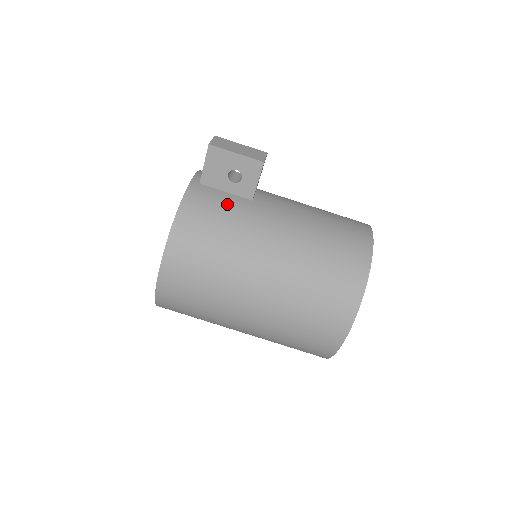
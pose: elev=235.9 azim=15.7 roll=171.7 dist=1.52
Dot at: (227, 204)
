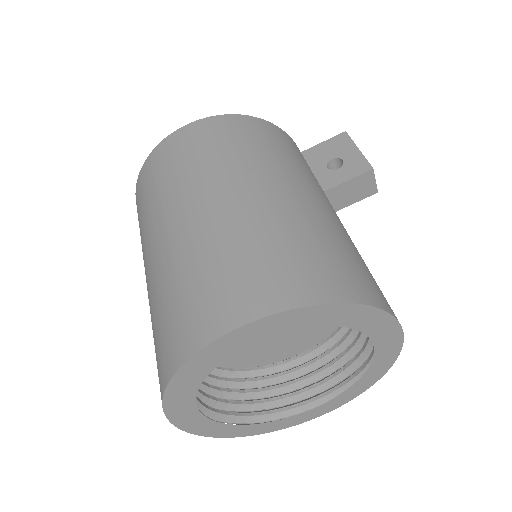
Dot at: (304, 163)
